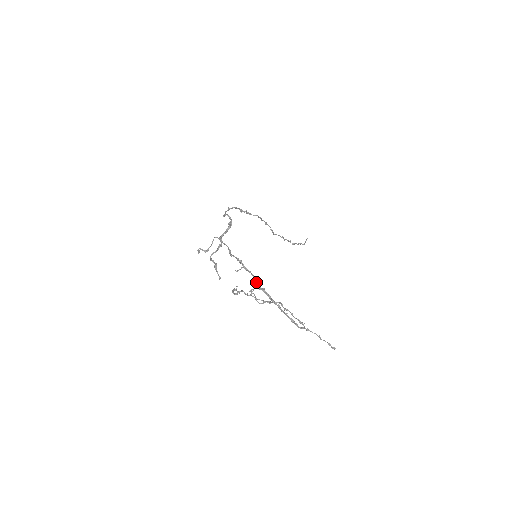
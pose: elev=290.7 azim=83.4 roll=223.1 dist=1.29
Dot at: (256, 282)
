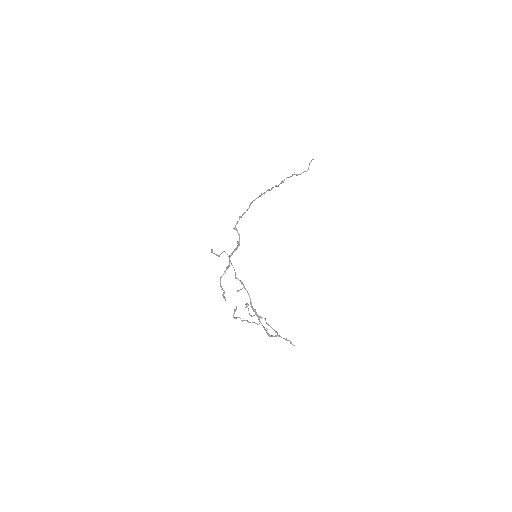
Dot at: (251, 303)
